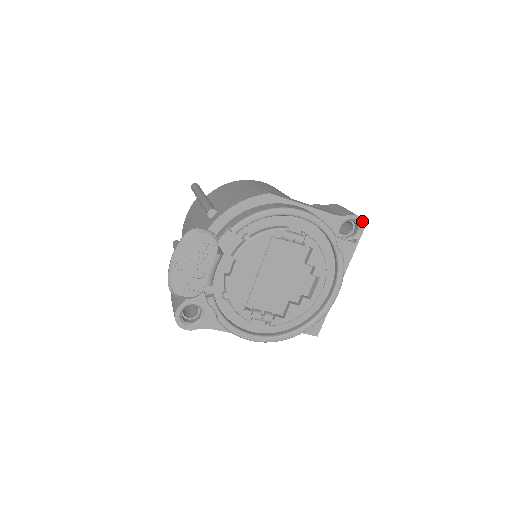
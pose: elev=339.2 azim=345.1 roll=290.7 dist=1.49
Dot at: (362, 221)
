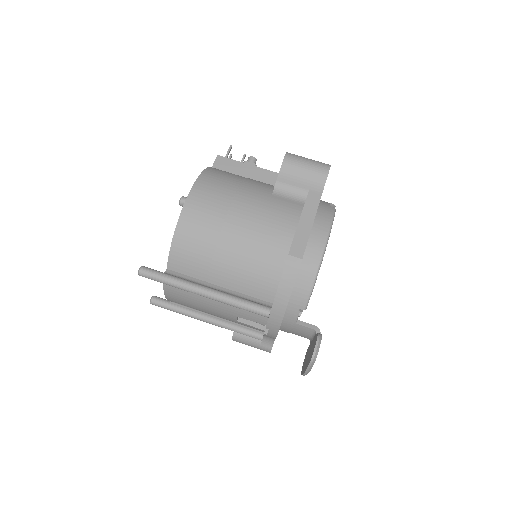
Dot at: occluded
